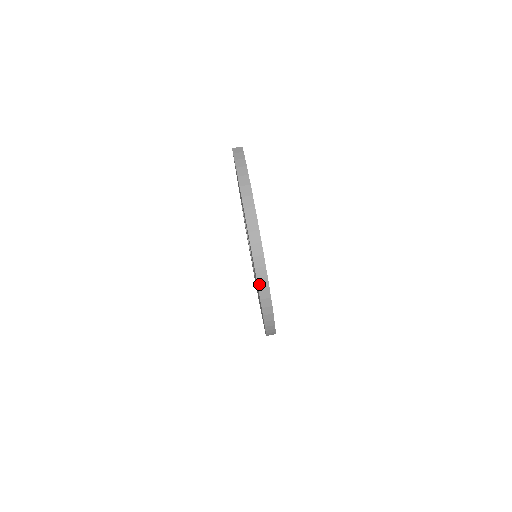
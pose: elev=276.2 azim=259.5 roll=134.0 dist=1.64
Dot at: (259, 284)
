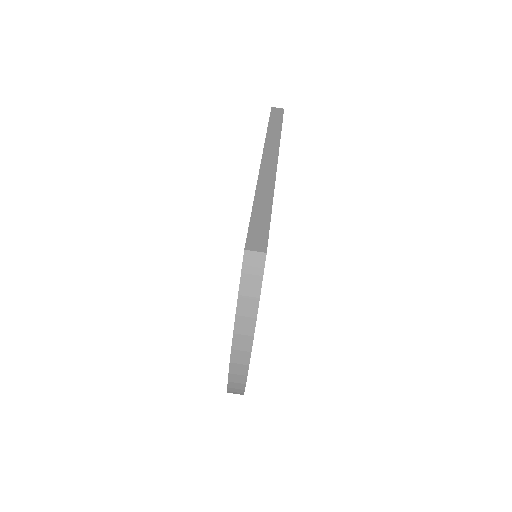
Dot at: occluded
